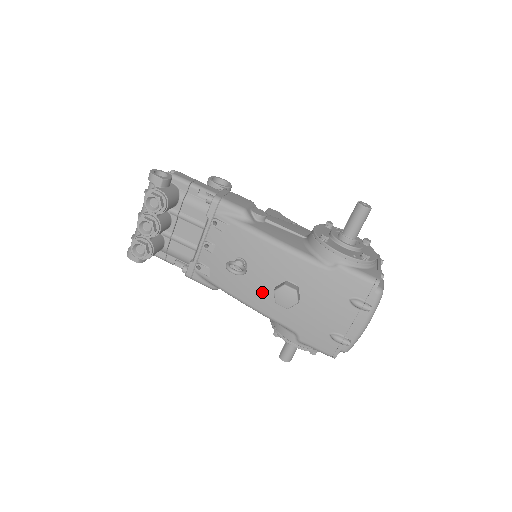
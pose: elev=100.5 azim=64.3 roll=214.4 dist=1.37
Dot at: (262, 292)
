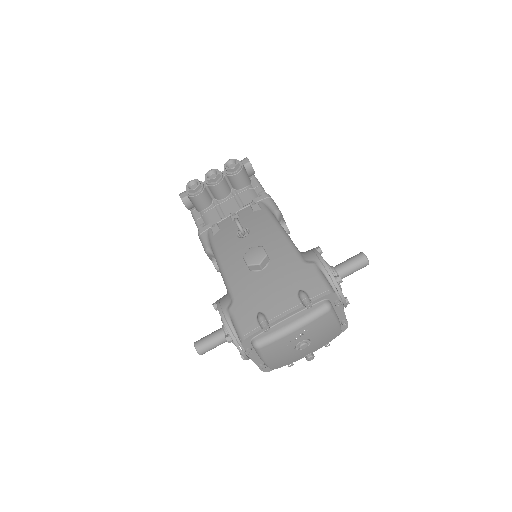
Dot at: (240, 256)
